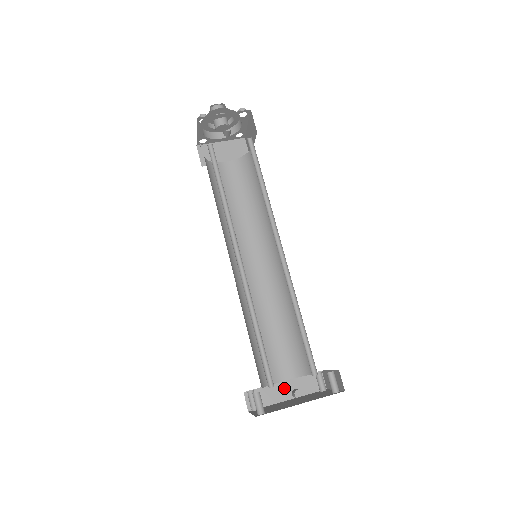
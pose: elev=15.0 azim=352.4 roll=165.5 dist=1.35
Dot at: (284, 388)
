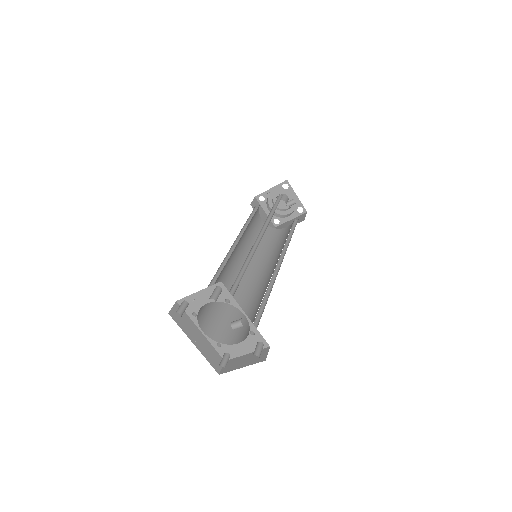
Dot at: (198, 336)
